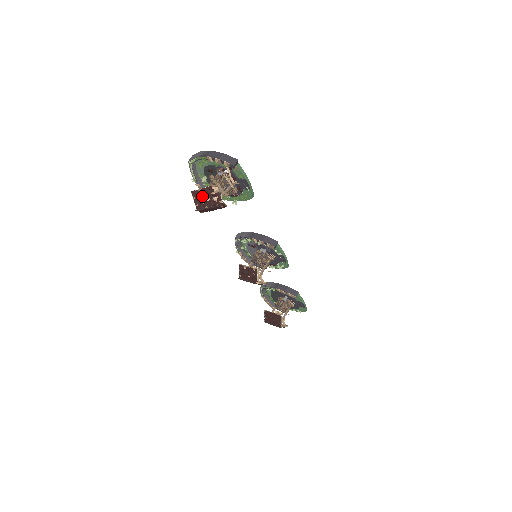
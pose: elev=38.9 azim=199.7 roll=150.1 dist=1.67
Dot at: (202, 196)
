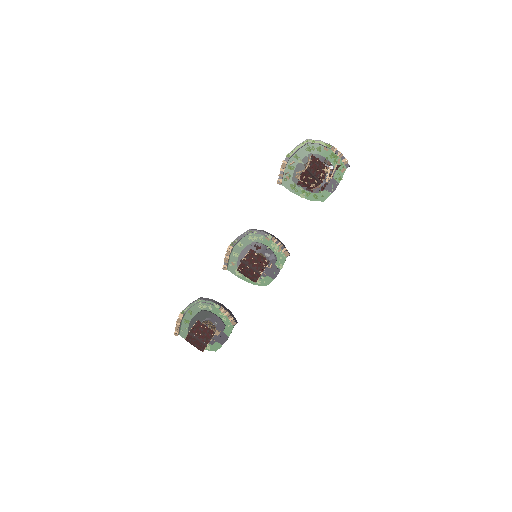
Dot at: (316, 164)
